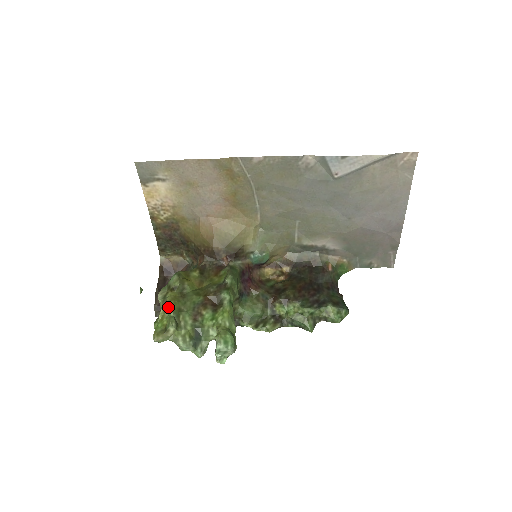
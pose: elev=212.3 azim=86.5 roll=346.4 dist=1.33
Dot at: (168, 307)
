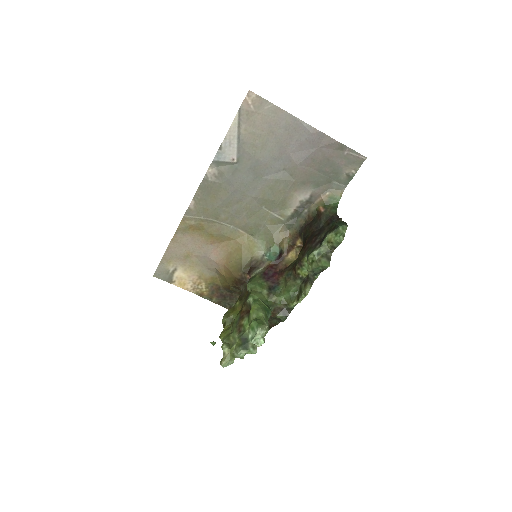
Dot at: (221, 339)
